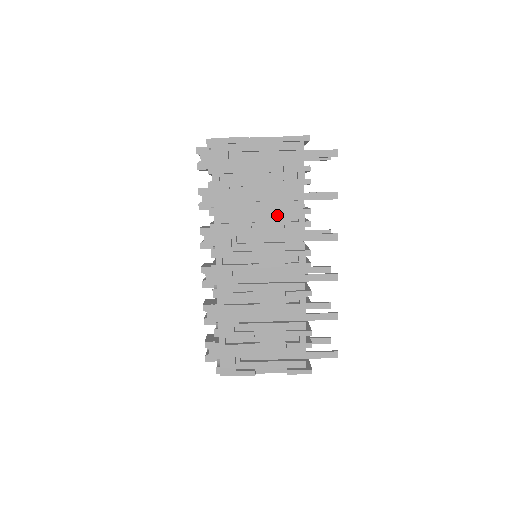
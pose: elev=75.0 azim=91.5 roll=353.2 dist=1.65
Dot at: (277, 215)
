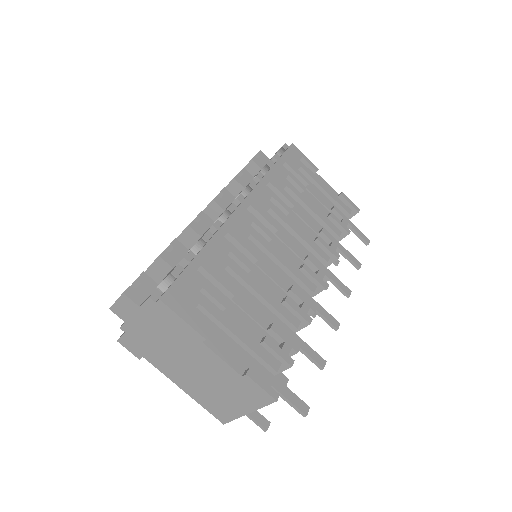
Dot at: (311, 229)
